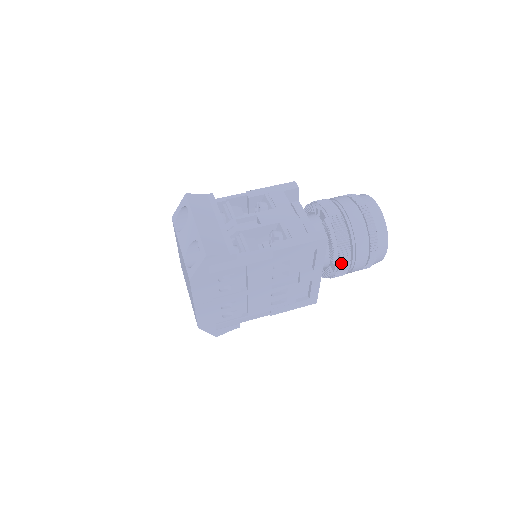
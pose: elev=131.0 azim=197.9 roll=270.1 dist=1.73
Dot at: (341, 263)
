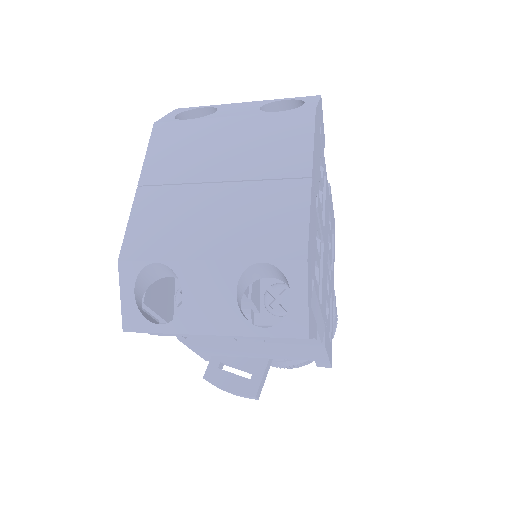
Dot at: occluded
